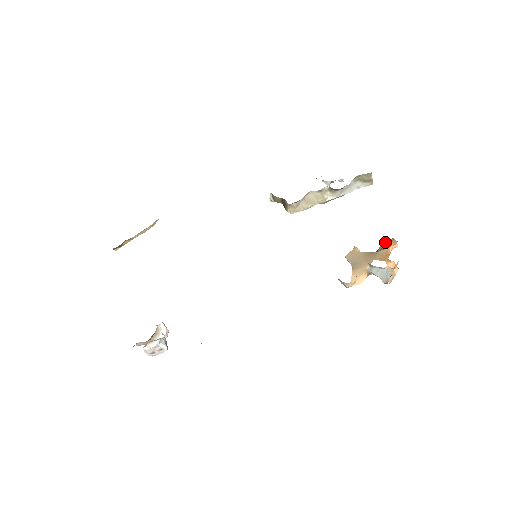
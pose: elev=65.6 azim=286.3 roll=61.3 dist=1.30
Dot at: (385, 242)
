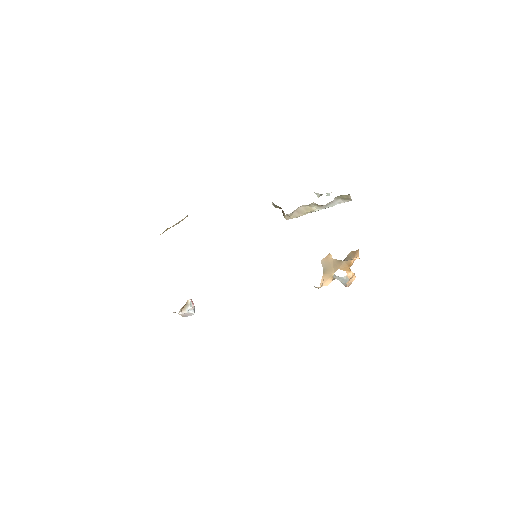
Dot at: (352, 251)
